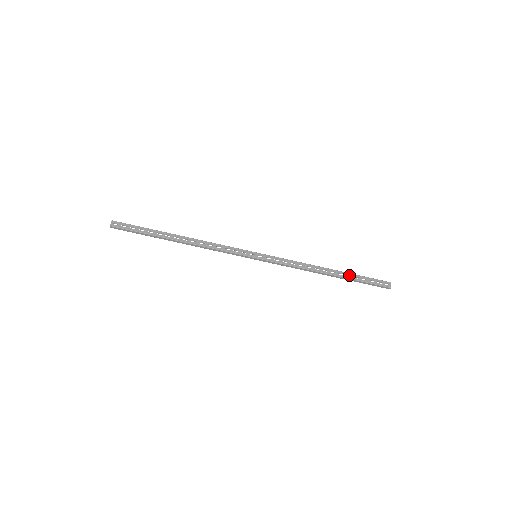
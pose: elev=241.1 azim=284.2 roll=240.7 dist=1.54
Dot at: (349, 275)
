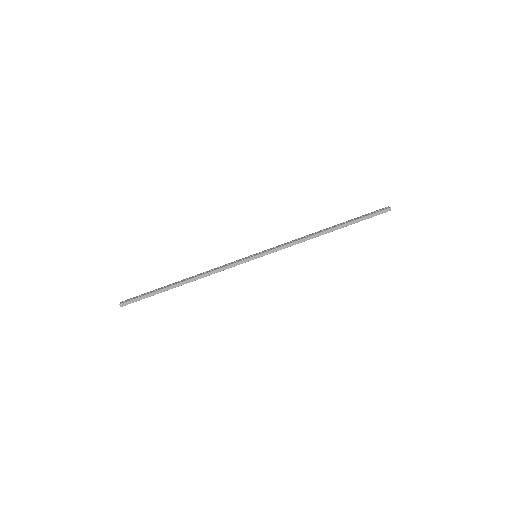
Dot at: occluded
